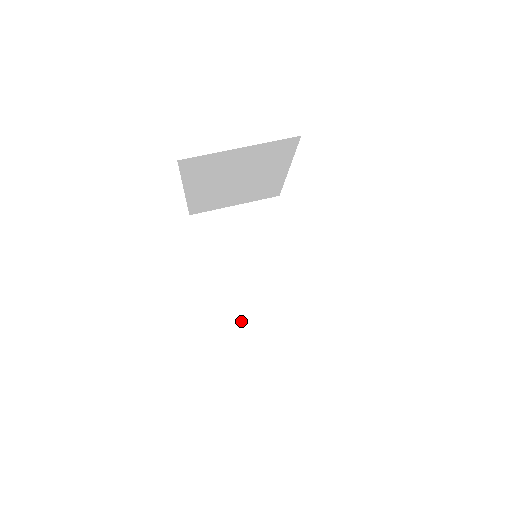
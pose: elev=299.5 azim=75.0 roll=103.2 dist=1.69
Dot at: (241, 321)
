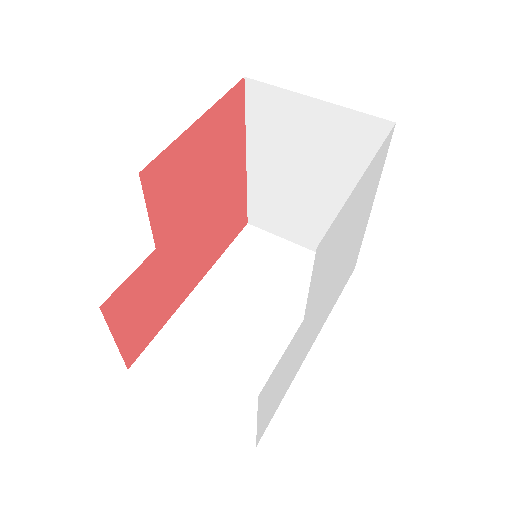
Dot at: (191, 345)
